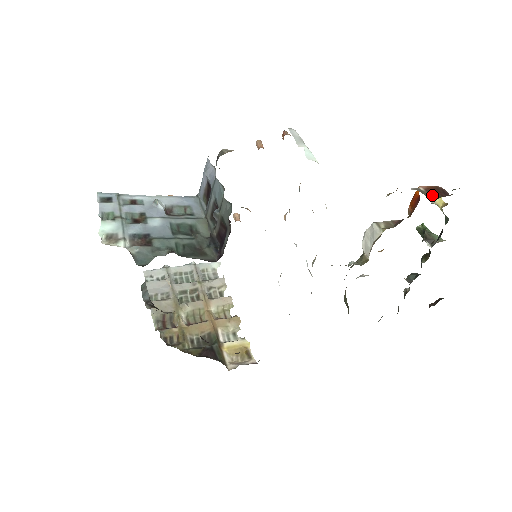
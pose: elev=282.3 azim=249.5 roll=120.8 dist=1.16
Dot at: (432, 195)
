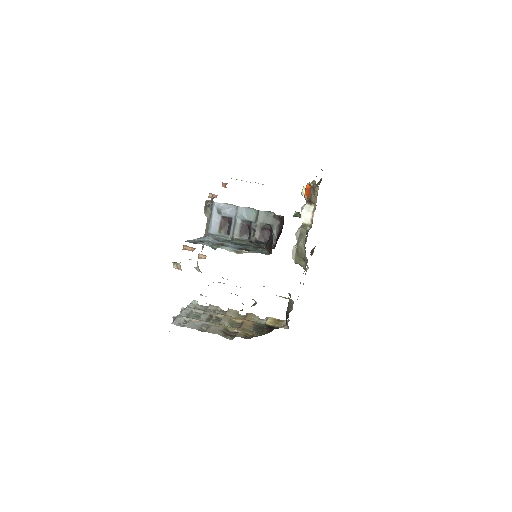
Dot at: occluded
